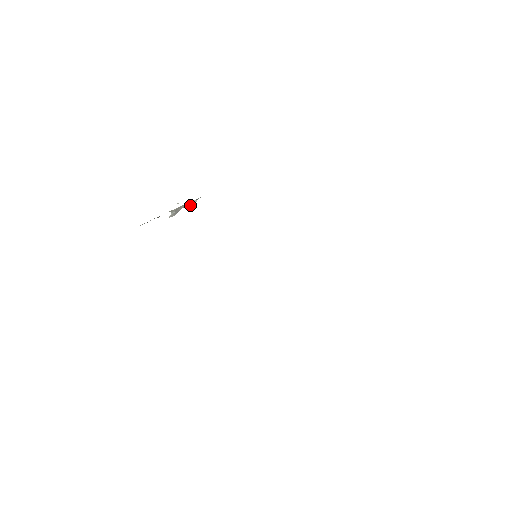
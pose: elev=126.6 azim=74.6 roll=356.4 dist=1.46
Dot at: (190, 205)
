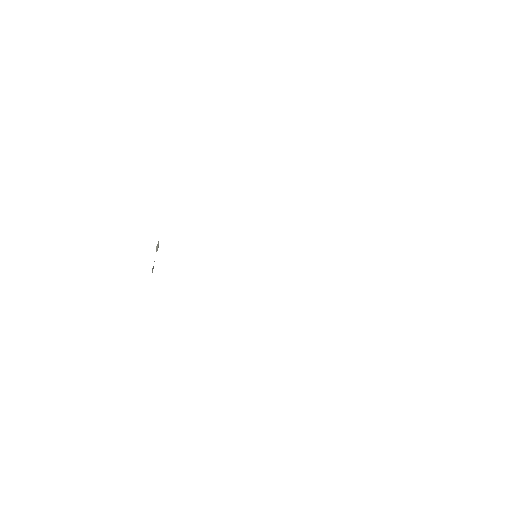
Dot at: (157, 249)
